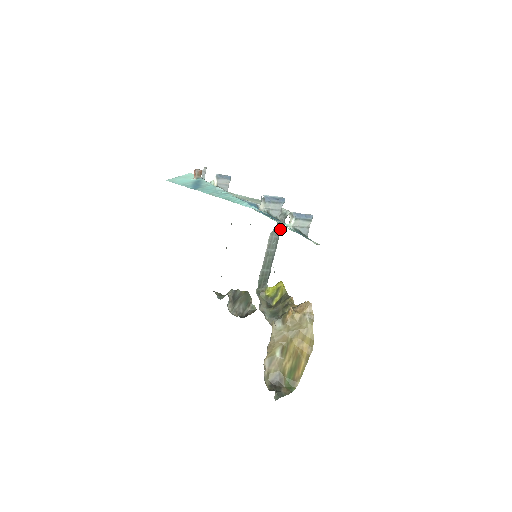
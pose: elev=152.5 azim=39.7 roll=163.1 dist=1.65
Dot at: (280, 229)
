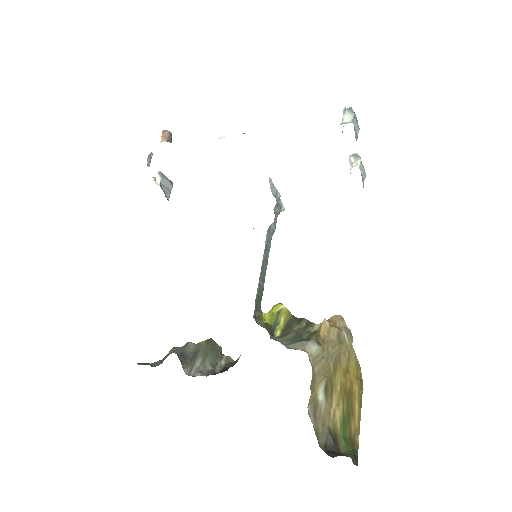
Dot at: (275, 228)
